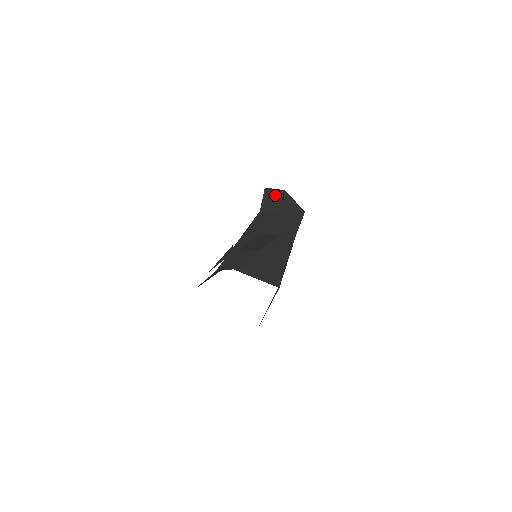
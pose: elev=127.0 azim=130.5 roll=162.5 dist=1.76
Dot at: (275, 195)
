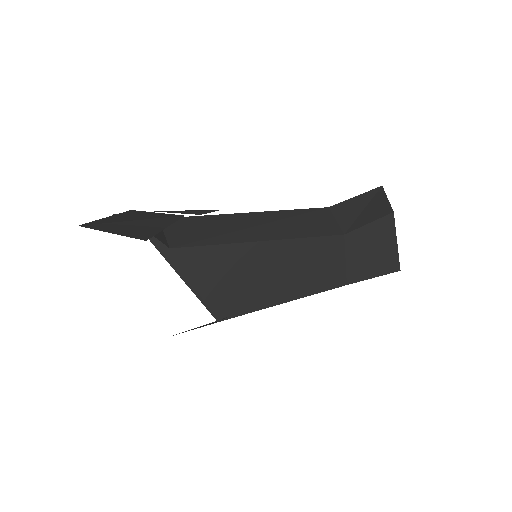
Dot at: (375, 206)
